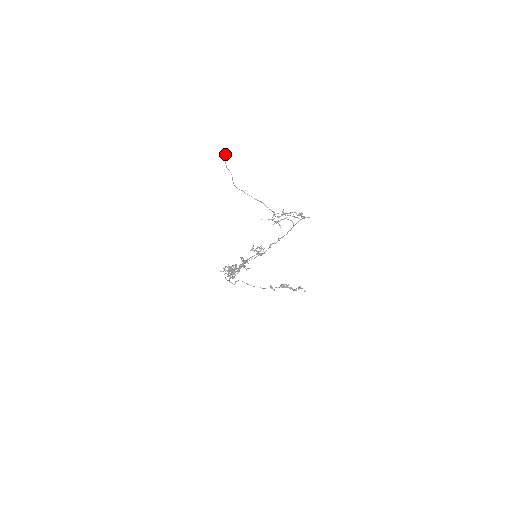
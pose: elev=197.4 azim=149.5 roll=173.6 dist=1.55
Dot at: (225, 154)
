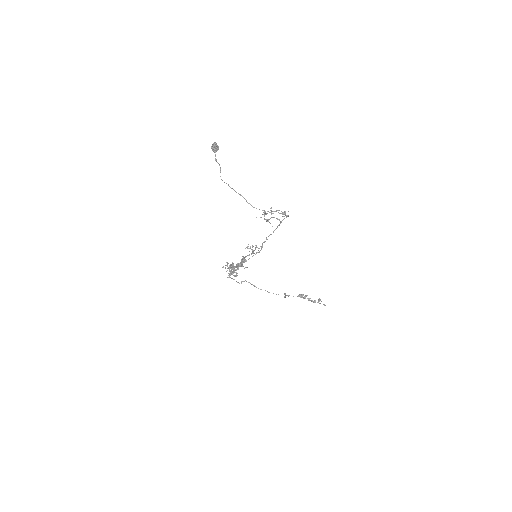
Dot at: (214, 147)
